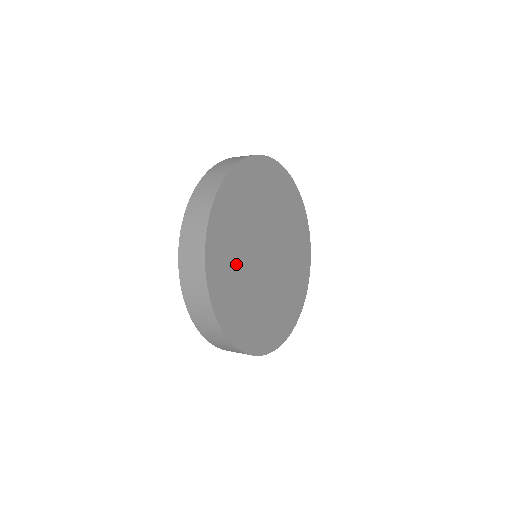
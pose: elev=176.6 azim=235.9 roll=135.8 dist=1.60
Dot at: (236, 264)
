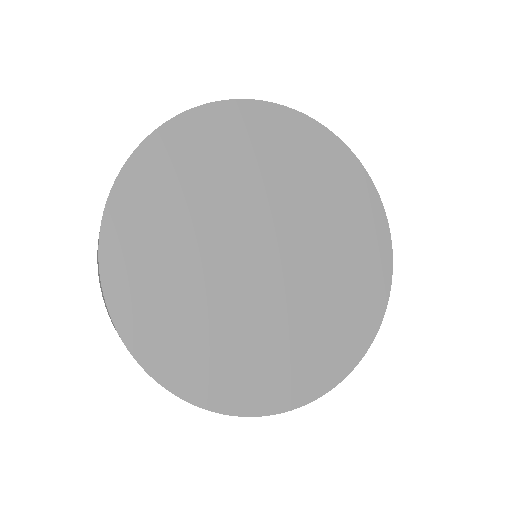
Dot at: (194, 202)
